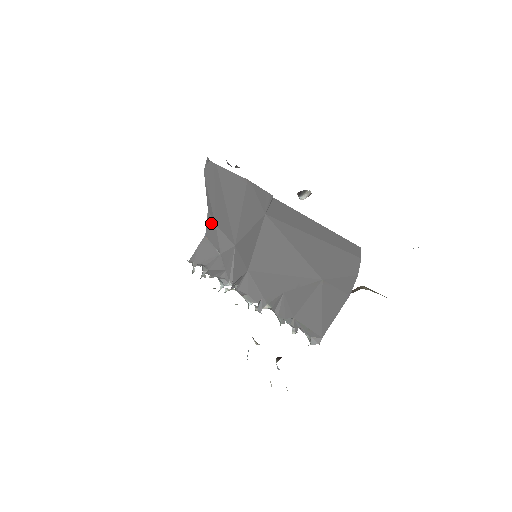
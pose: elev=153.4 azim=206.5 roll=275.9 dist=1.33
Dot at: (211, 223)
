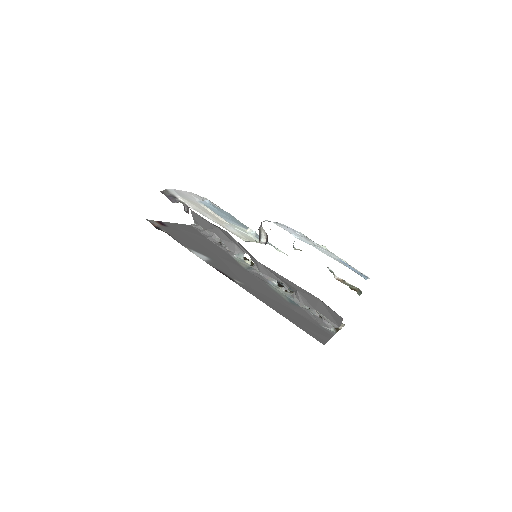
Dot at: occluded
